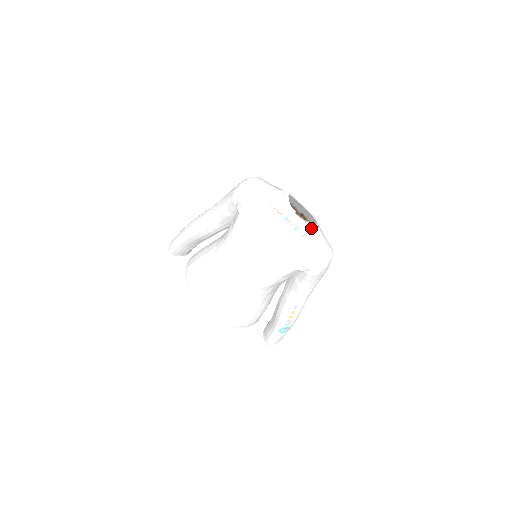
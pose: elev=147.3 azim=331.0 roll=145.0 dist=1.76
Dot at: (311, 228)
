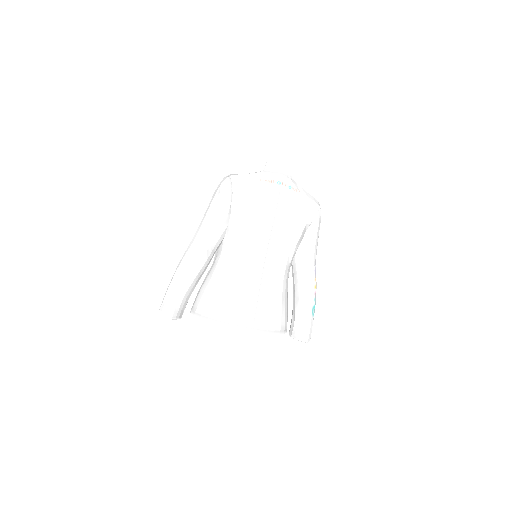
Dot at: (296, 184)
